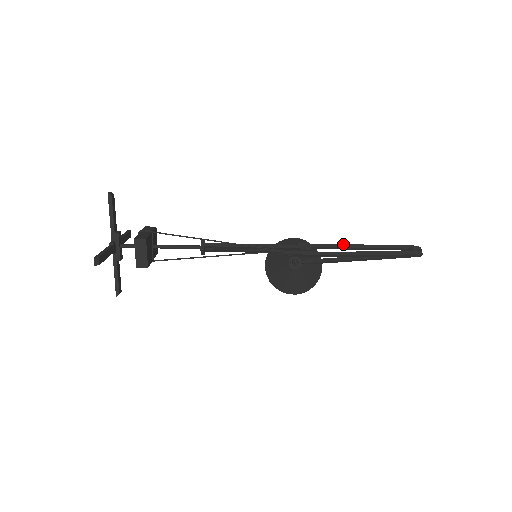
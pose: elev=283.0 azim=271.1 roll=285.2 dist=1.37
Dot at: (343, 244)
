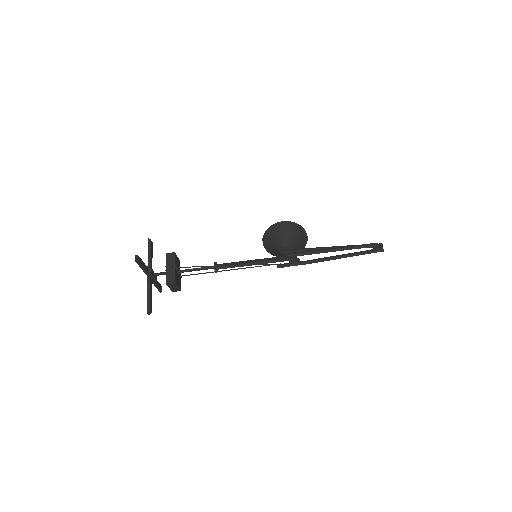
Dot at: (323, 250)
